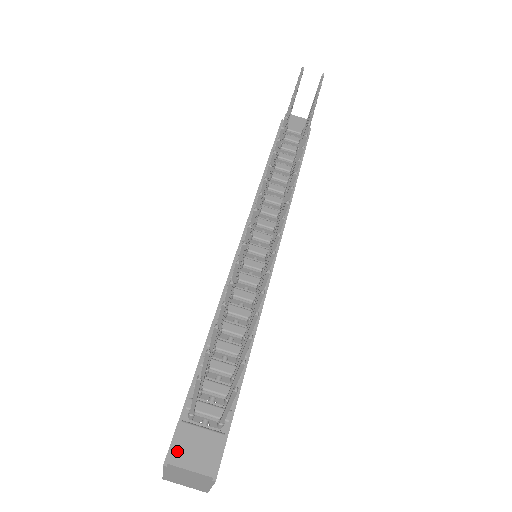
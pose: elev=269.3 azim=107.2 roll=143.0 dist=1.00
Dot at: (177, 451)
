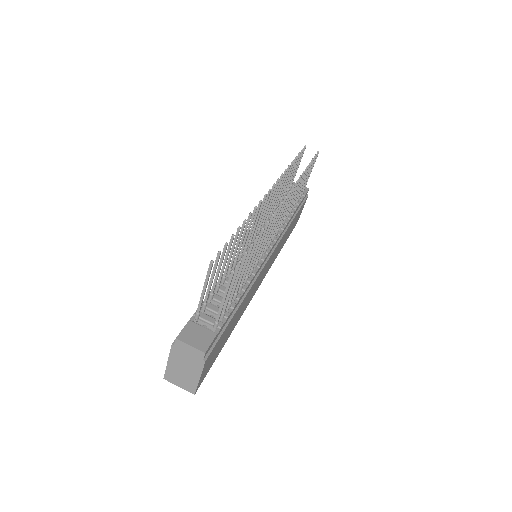
Dot at: (184, 334)
